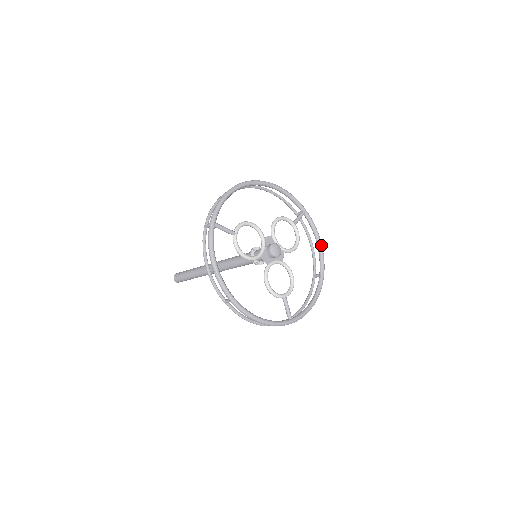
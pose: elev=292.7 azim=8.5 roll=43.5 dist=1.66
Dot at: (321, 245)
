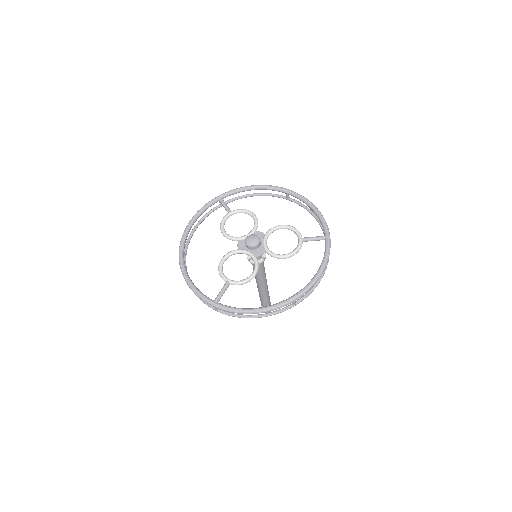
Dot at: (318, 273)
